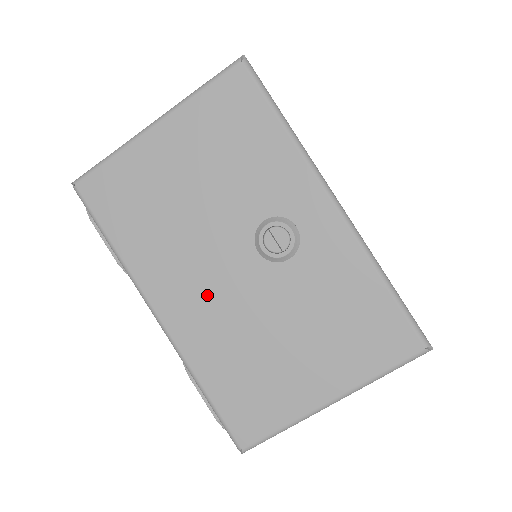
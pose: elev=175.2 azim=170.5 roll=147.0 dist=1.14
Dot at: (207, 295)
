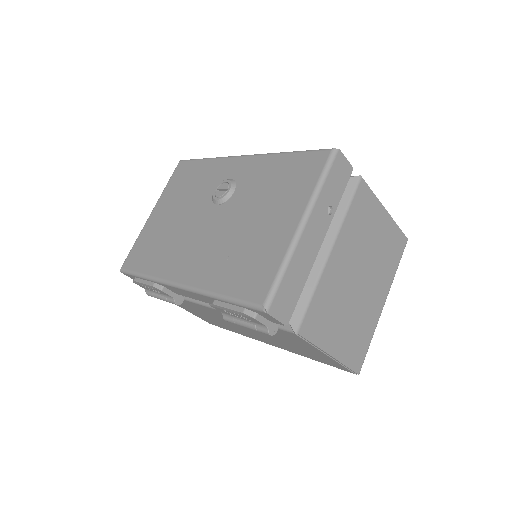
Dot at: (201, 247)
